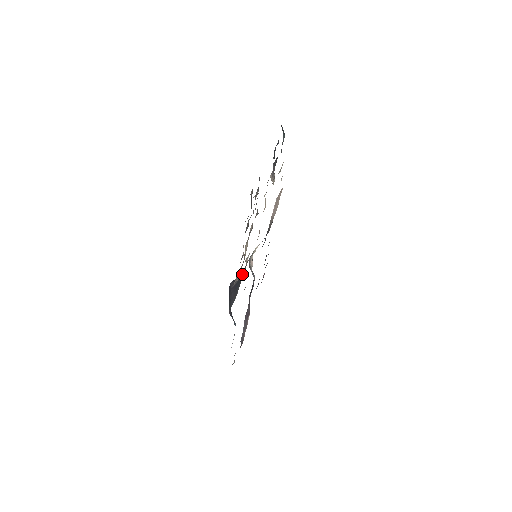
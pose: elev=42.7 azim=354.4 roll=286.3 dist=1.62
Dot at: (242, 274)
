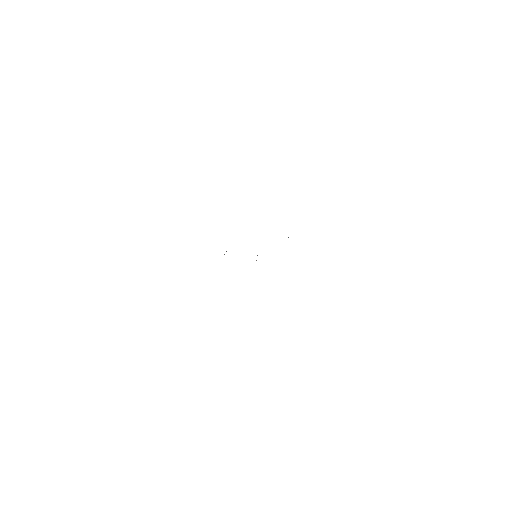
Dot at: occluded
